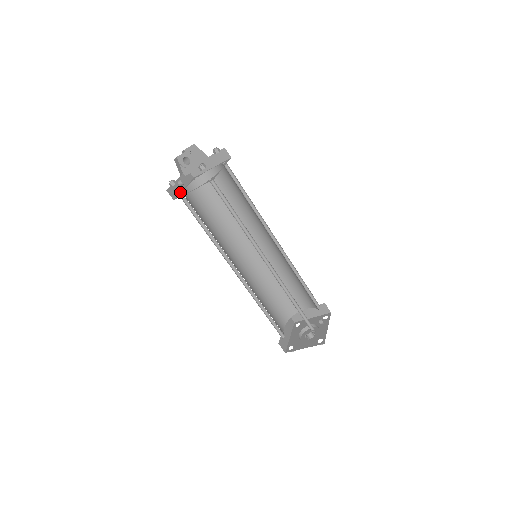
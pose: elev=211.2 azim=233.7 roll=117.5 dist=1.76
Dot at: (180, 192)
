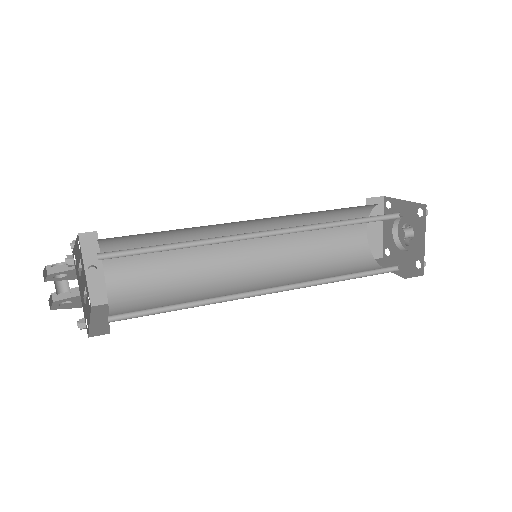
Dot at: (104, 281)
